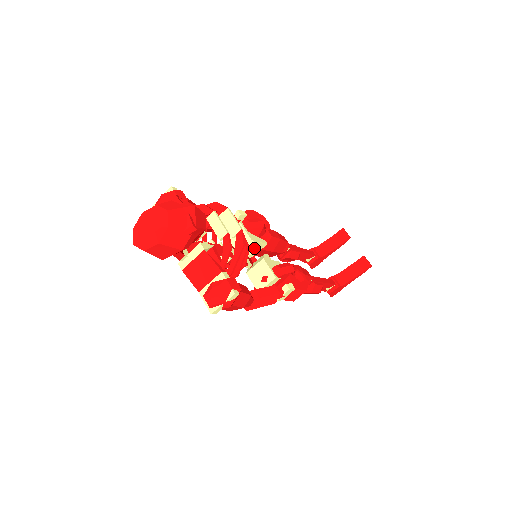
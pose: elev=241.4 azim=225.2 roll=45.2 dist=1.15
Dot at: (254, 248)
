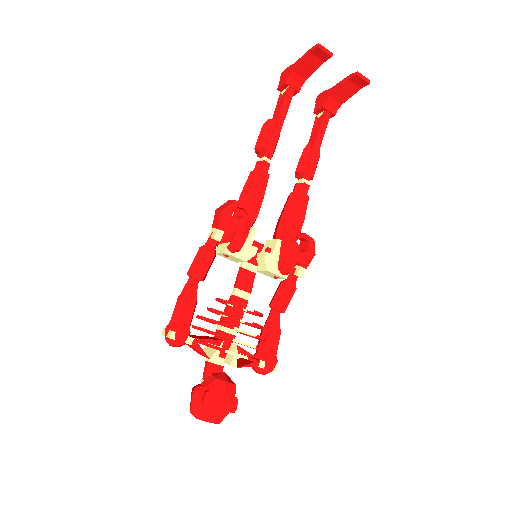
Dot at: (251, 256)
